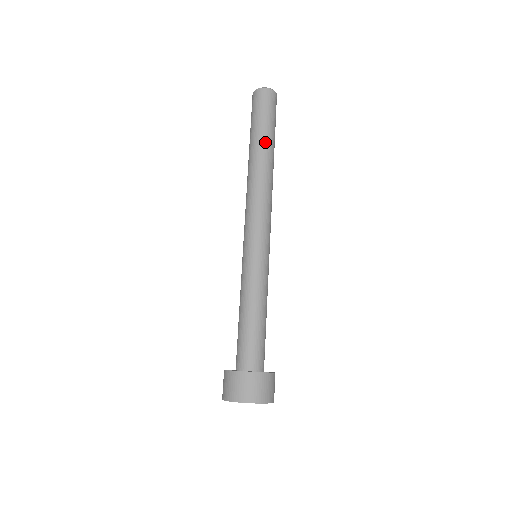
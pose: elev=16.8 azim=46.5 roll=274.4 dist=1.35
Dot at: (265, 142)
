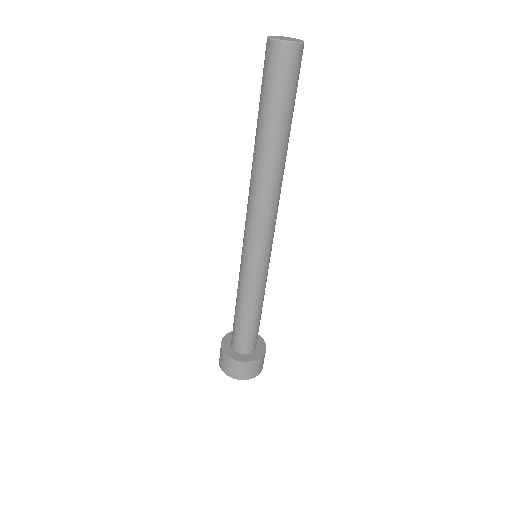
Dot at: (266, 132)
